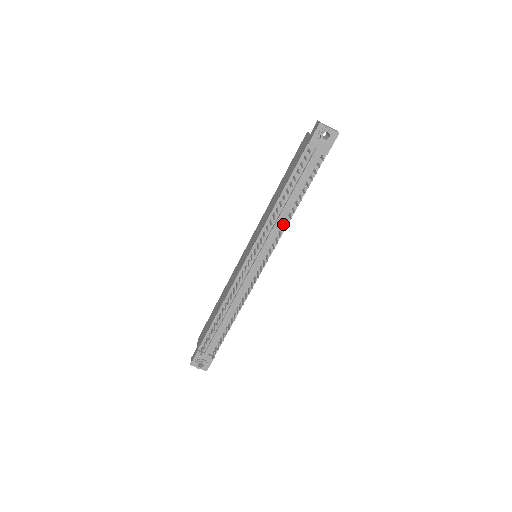
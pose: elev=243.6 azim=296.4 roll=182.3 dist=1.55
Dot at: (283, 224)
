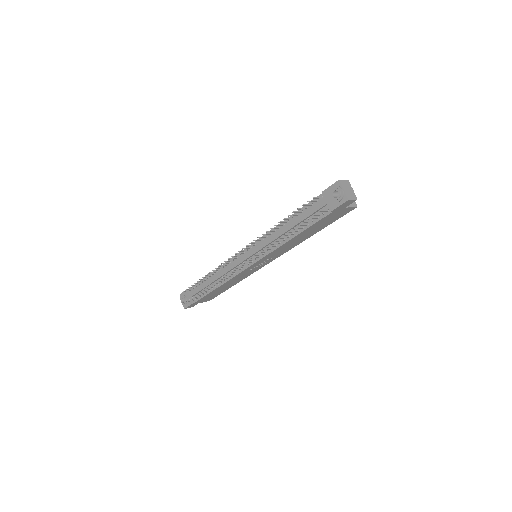
Dot at: (277, 244)
